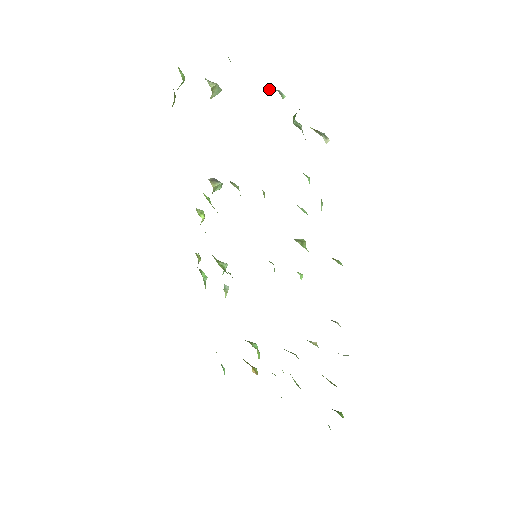
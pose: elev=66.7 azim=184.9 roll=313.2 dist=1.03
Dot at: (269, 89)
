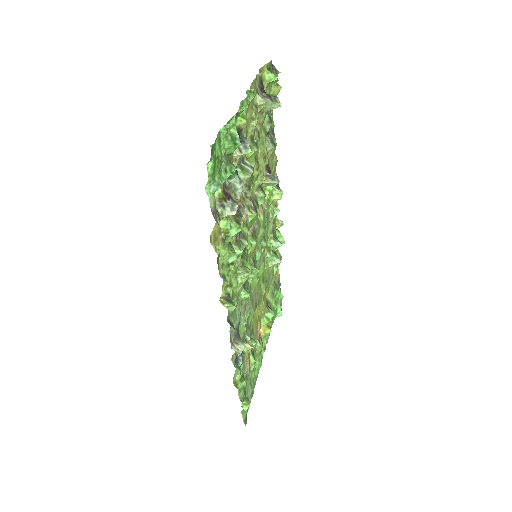
Dot at: (240, 140)
